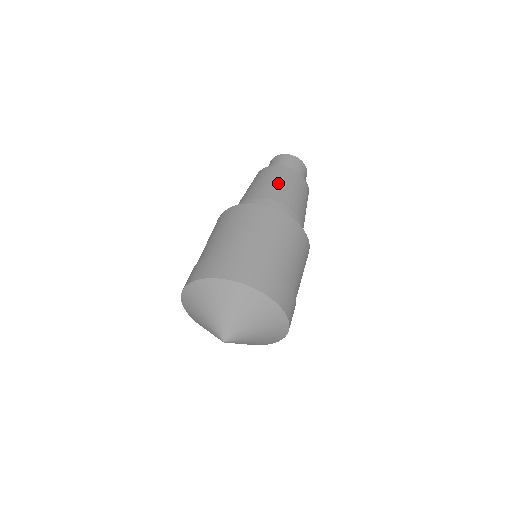
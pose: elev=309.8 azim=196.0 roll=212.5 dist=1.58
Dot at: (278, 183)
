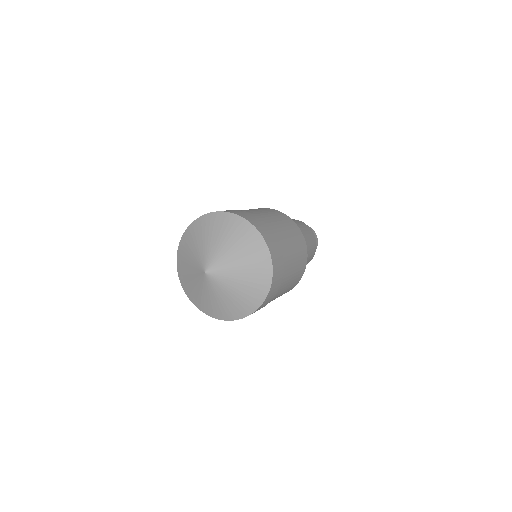
Dot at: occluded
